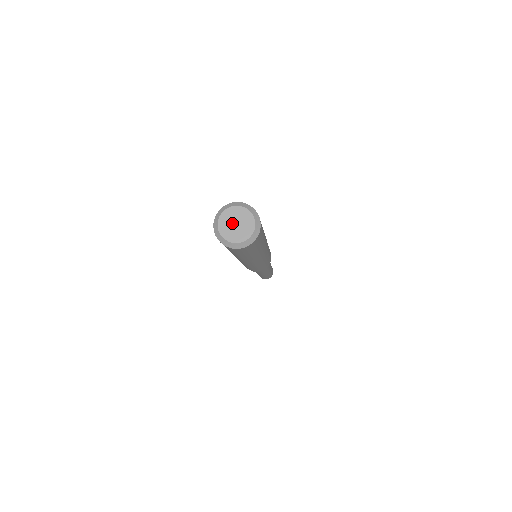
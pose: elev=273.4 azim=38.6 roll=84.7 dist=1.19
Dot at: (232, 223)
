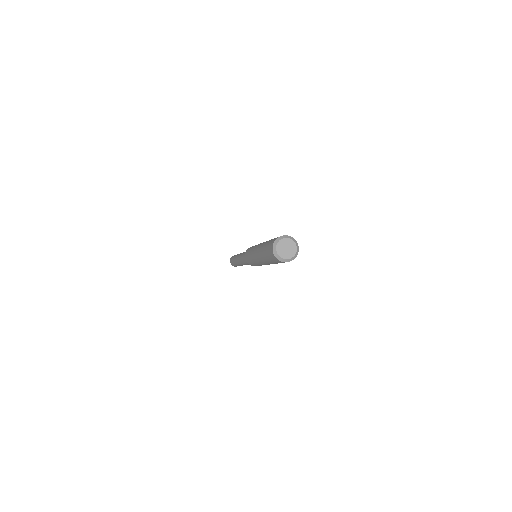
Dot at: (284, 247)
